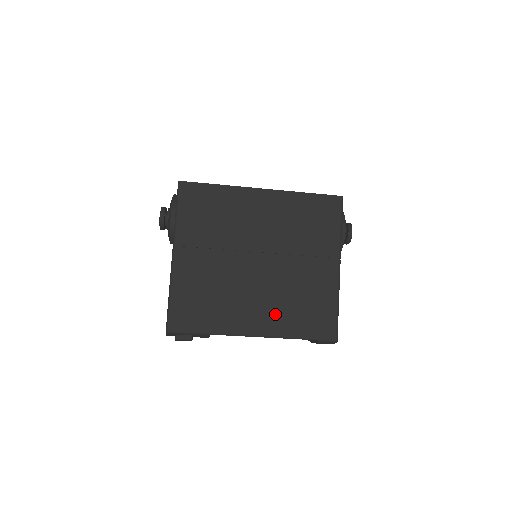
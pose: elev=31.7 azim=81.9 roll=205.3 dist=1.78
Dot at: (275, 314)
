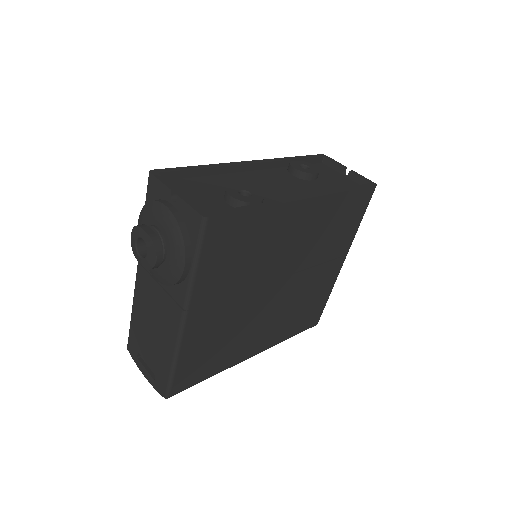
Dot at: (278, 329)
